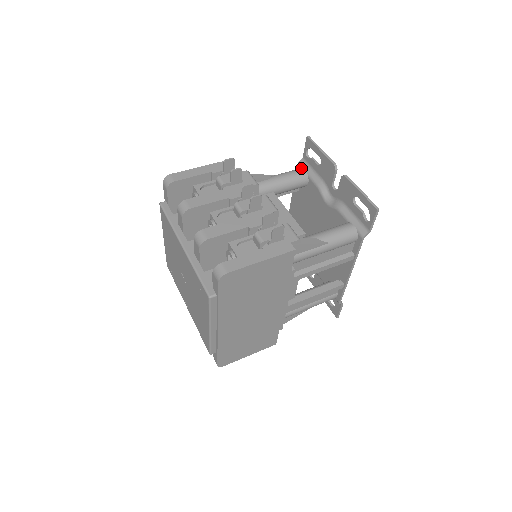
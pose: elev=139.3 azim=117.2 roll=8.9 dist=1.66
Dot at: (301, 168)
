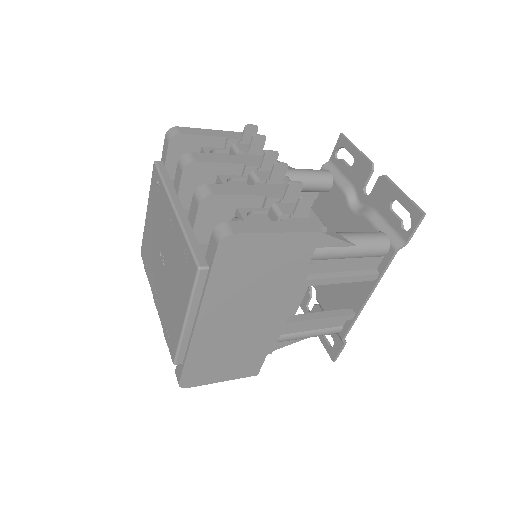
Dot at: (326, 170)
